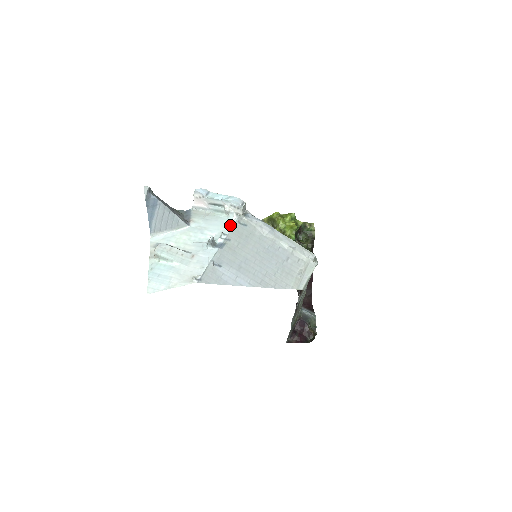
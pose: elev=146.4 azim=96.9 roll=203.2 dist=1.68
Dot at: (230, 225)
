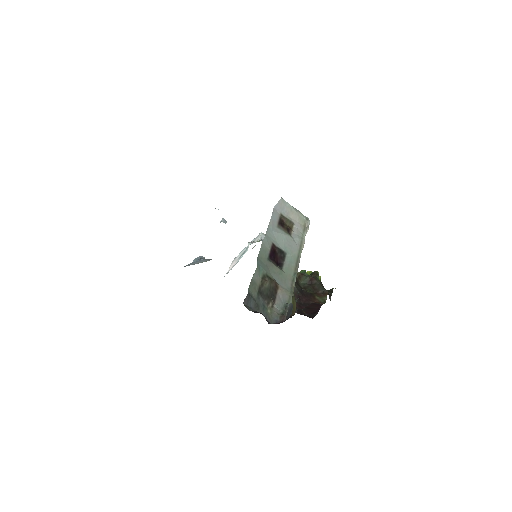
Dot at: occluded
